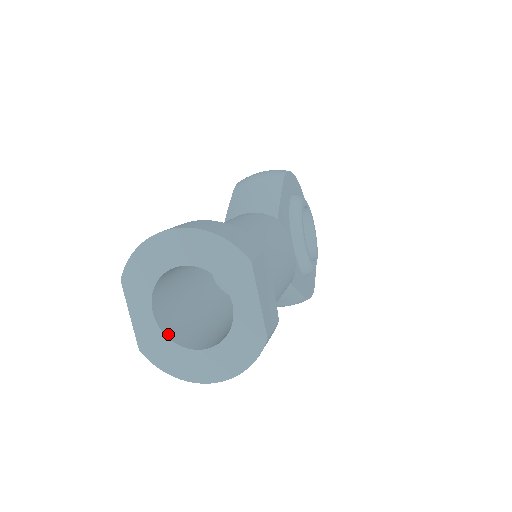
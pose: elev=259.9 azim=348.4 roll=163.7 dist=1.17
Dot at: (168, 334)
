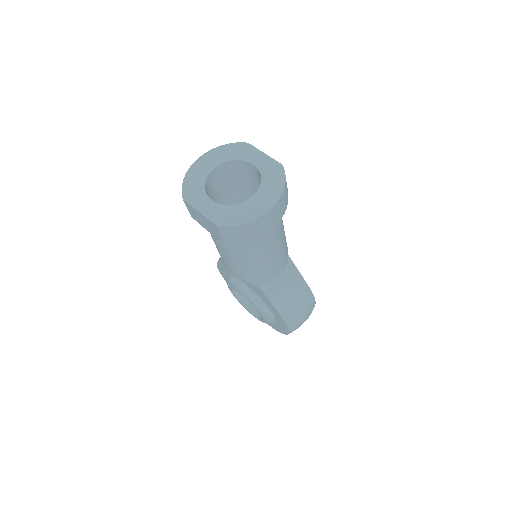
Dot at: (228, 207)
